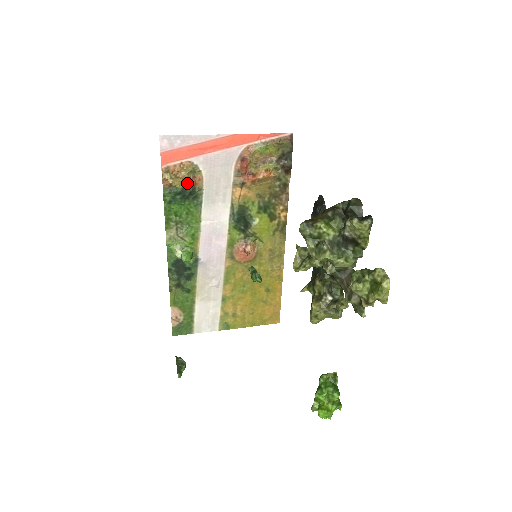
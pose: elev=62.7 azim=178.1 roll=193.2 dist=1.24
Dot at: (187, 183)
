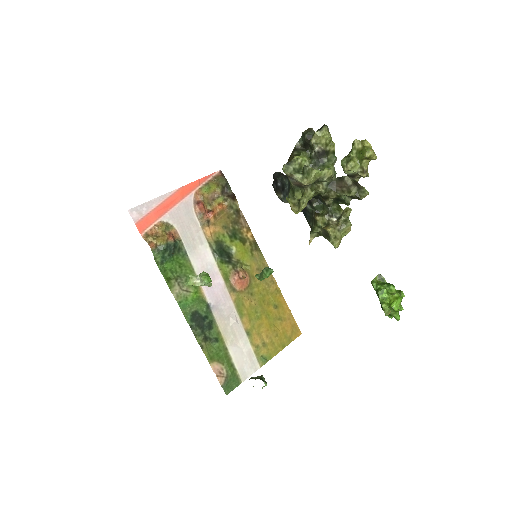
Dot at: (168, 239)
